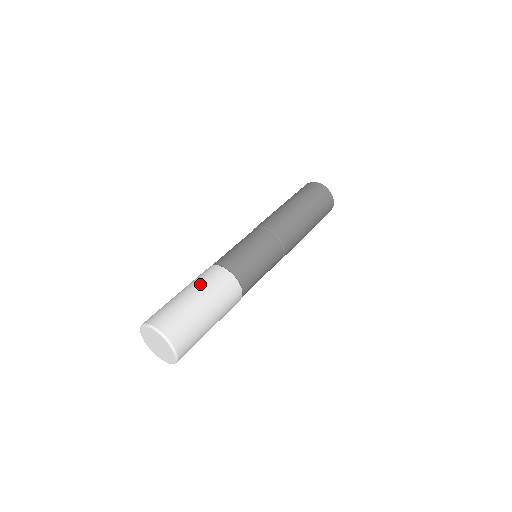
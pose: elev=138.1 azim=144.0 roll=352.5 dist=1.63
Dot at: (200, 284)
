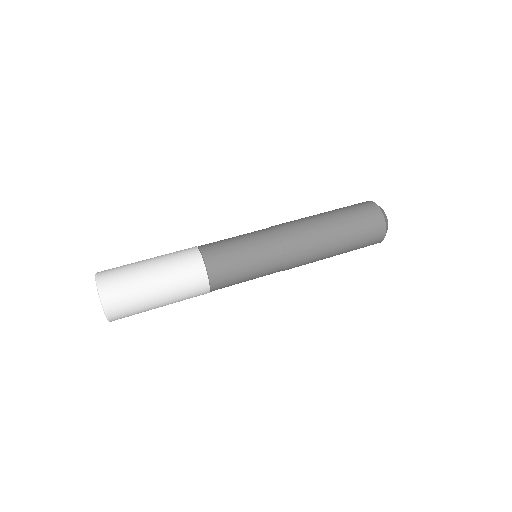
Dot at: (165, 255)
